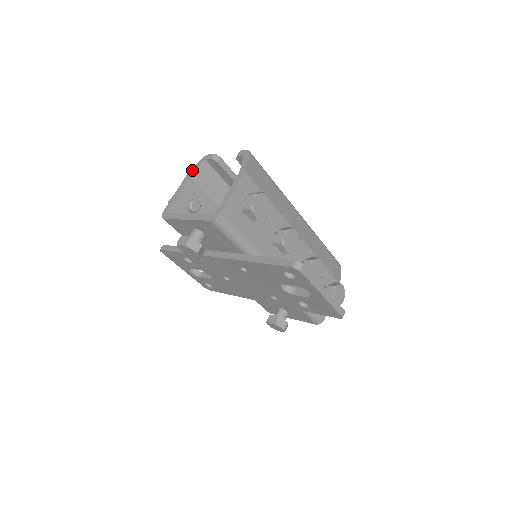
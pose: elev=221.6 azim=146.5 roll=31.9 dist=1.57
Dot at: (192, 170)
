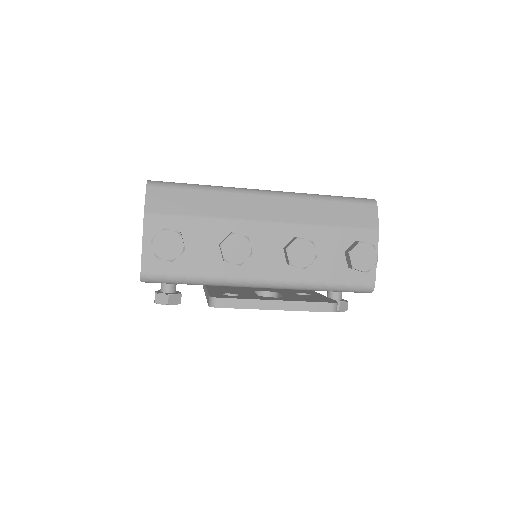
Dot at: occluded
